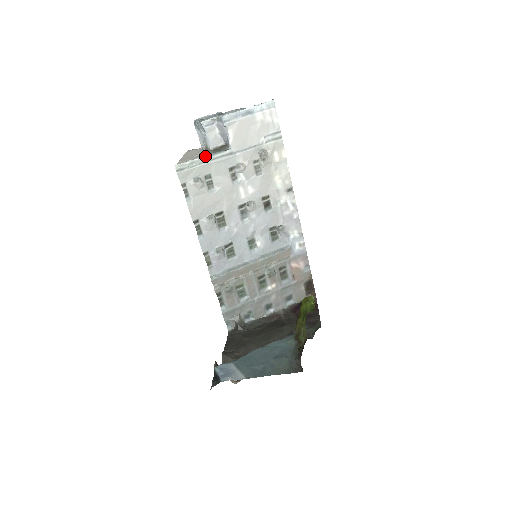
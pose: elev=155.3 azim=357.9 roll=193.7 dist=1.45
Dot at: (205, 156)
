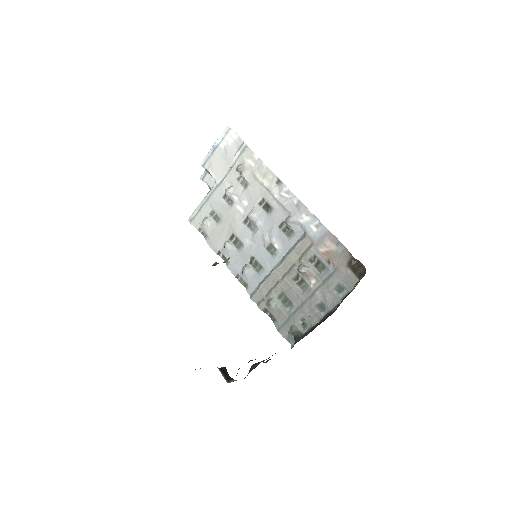
Dot at: (203, 200)
